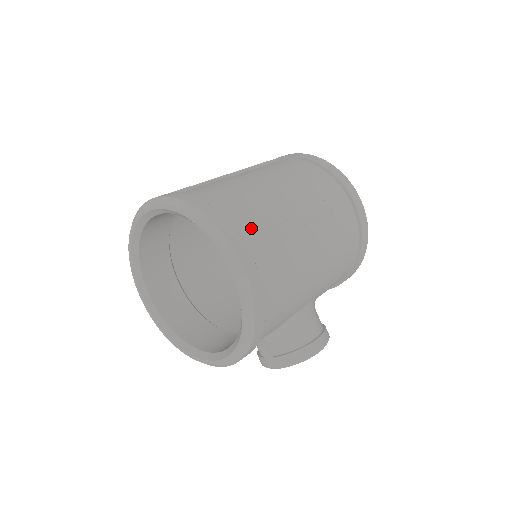
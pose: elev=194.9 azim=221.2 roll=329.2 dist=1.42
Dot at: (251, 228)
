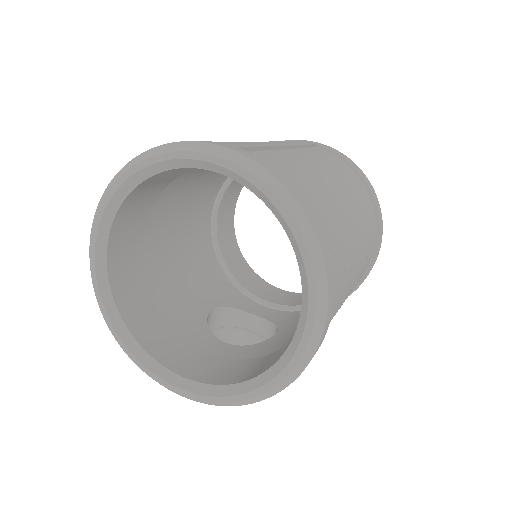
Dot at: (336, 266)
